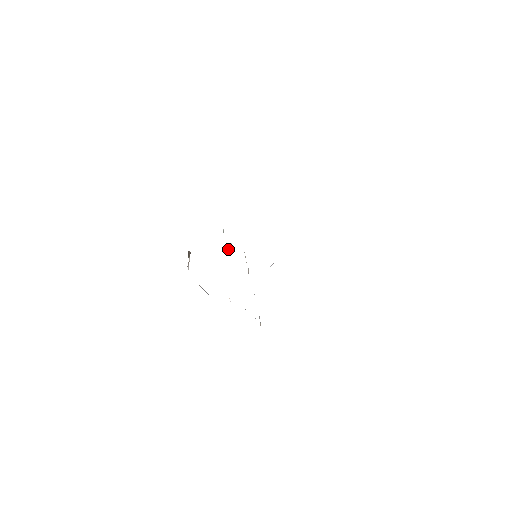
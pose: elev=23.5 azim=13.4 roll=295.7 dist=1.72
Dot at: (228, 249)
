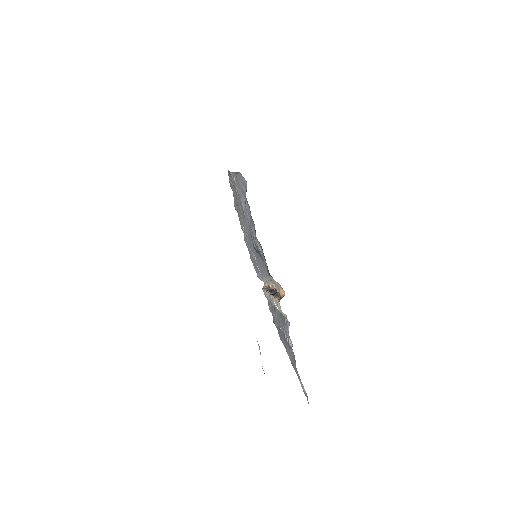
Dot at: (278, 310)
